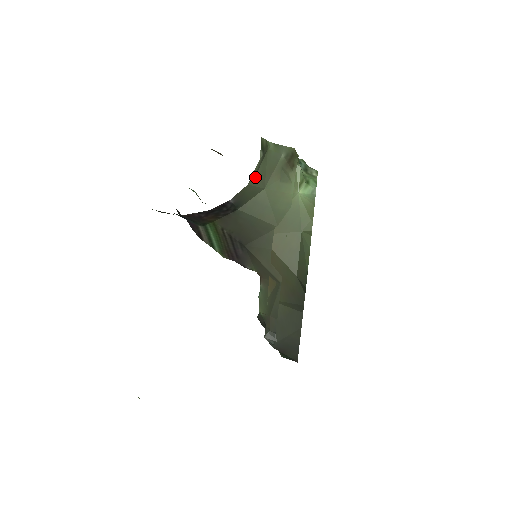
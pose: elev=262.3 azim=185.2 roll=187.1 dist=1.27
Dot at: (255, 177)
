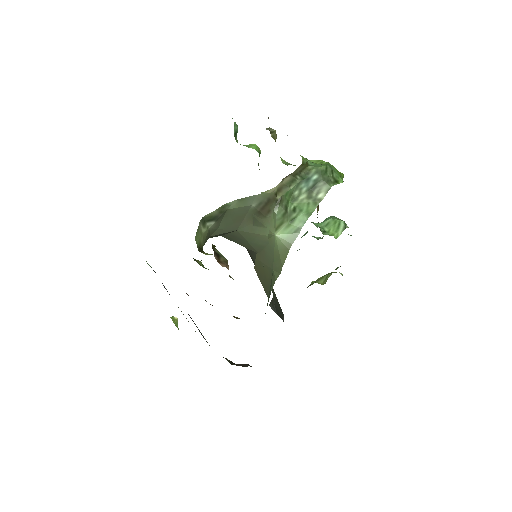
Dot at: (218, 230)
